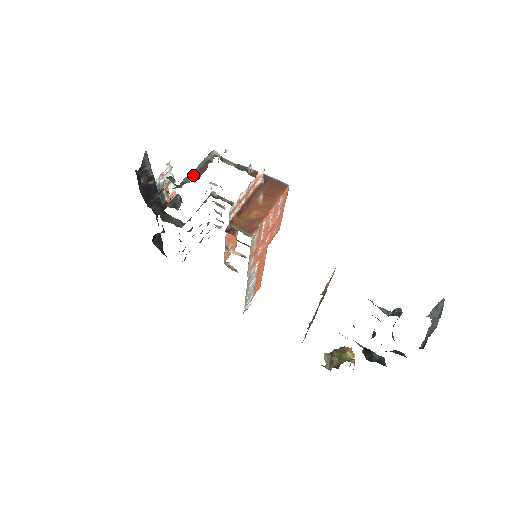
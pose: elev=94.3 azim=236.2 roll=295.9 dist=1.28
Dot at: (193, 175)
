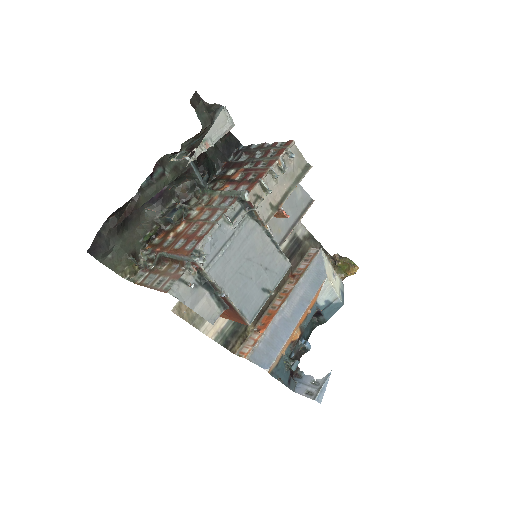
Dot at: (165, 257)
